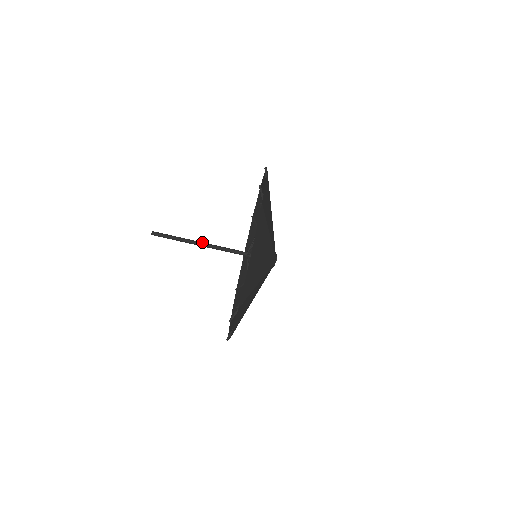
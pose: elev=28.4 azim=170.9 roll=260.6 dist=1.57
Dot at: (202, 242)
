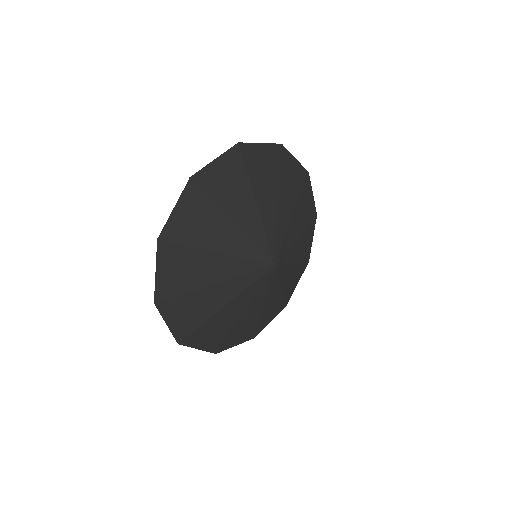
Dot at: occluded
